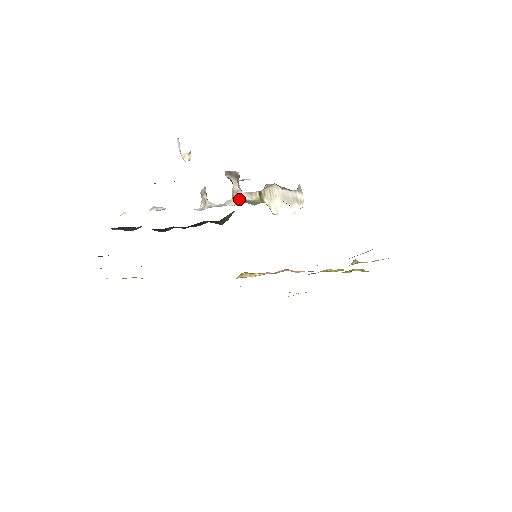
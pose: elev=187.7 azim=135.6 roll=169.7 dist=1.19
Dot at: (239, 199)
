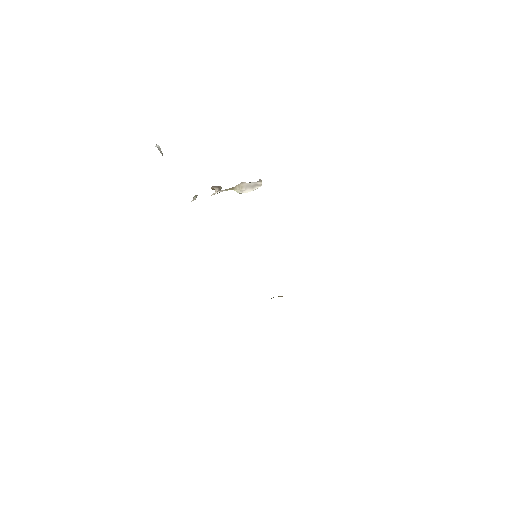
Dot at: occluded
